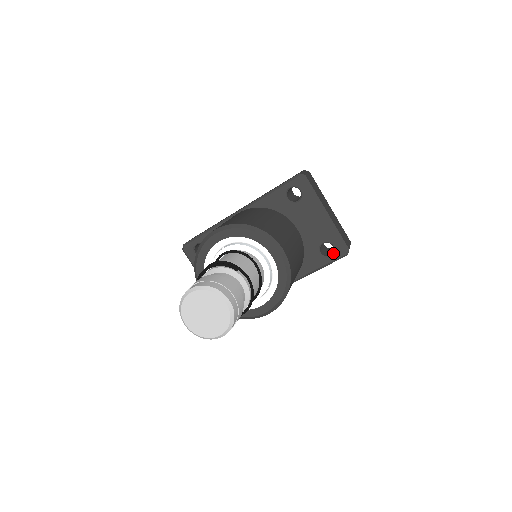
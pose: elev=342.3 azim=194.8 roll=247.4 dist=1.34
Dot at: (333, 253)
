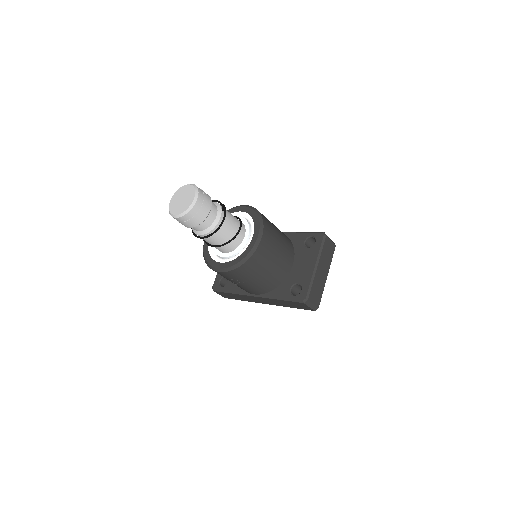
Dot at: occluded
